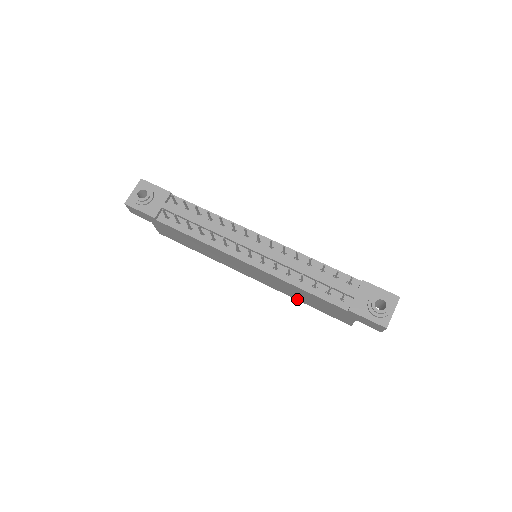
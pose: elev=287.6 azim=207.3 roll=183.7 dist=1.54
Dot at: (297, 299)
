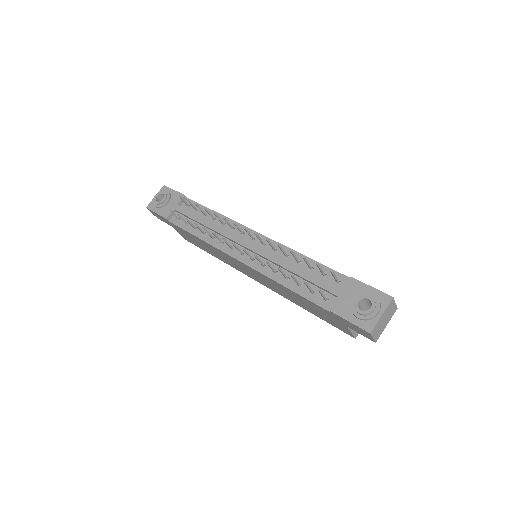
Dot at: (299, 305)
